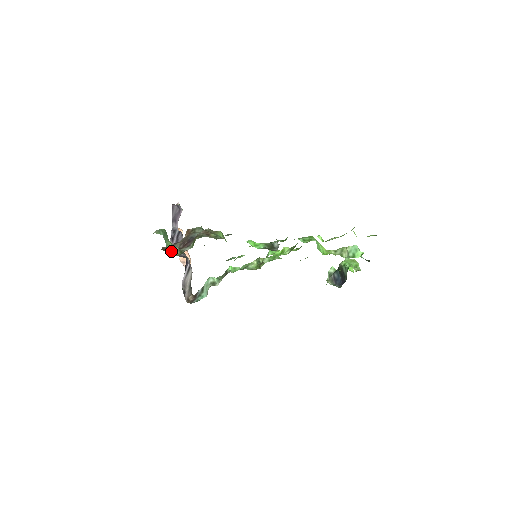
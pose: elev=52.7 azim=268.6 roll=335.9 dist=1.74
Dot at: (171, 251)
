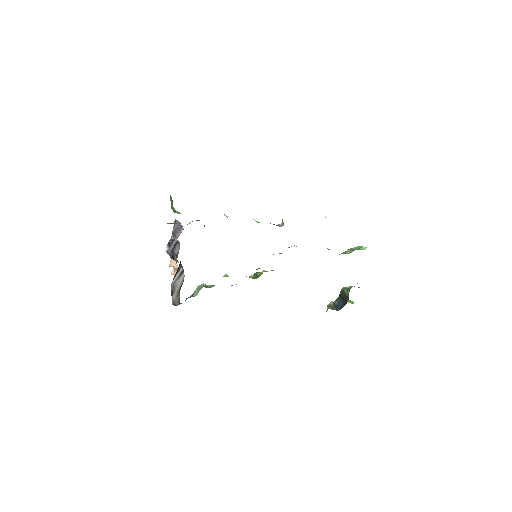
Dot at: (175, 212)
